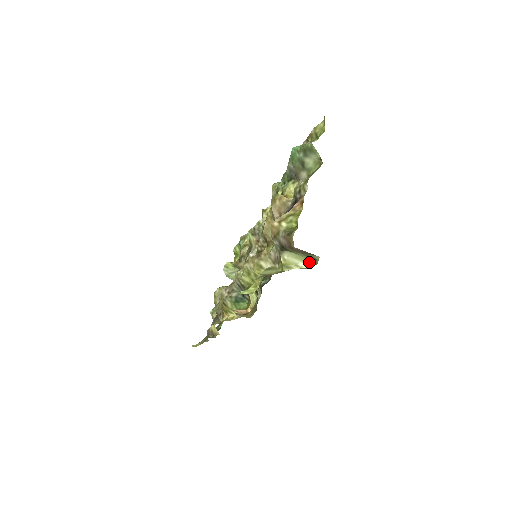
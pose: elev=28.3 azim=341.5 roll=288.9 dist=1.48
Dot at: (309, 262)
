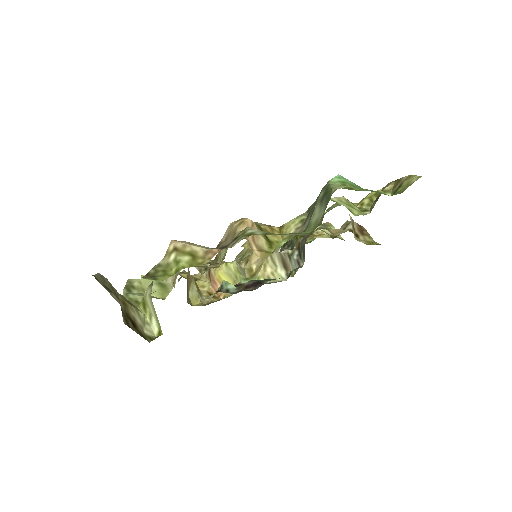
Dot at: (160, 328)
